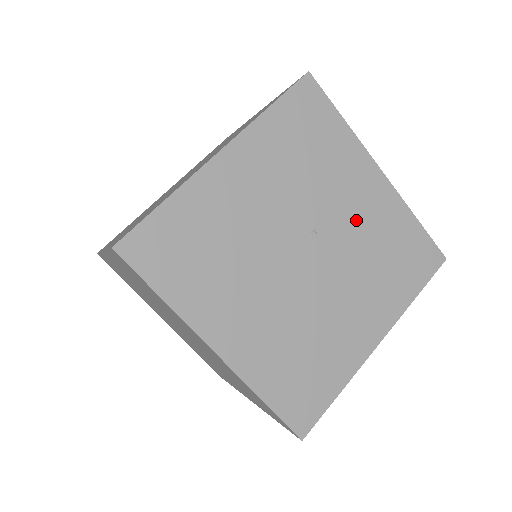
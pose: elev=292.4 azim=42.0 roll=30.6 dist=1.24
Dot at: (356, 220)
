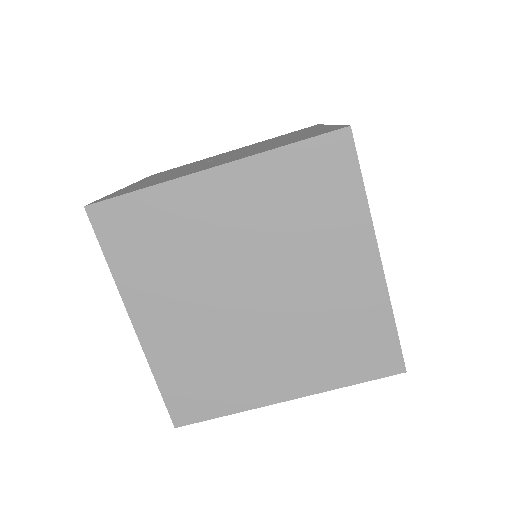
Dot at: occluded
